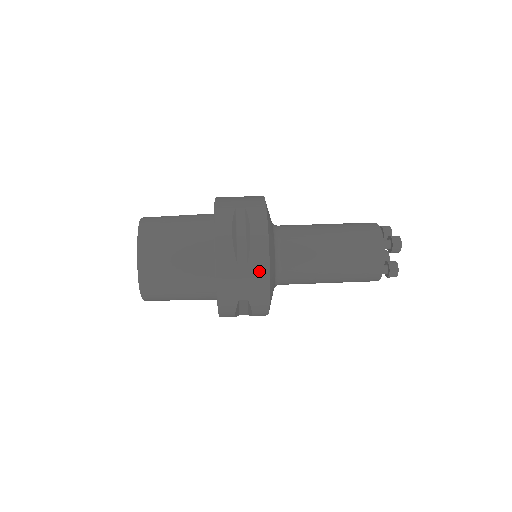
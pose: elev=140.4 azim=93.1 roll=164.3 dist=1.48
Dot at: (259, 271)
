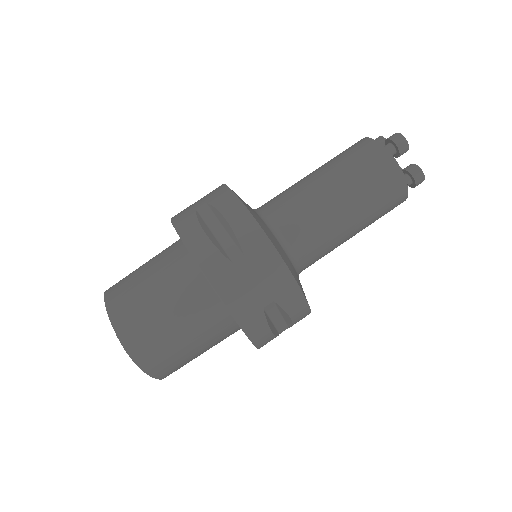
Dot at: occluded
